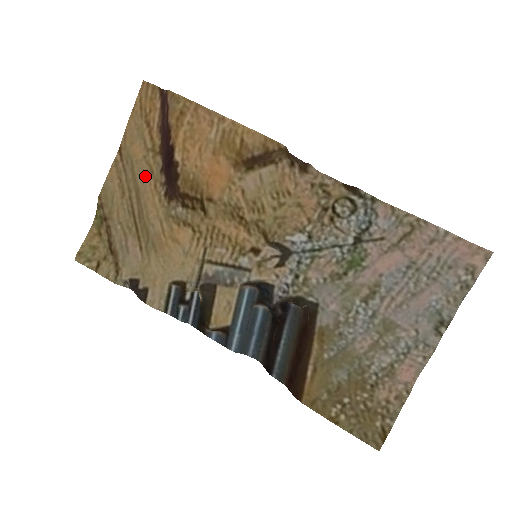
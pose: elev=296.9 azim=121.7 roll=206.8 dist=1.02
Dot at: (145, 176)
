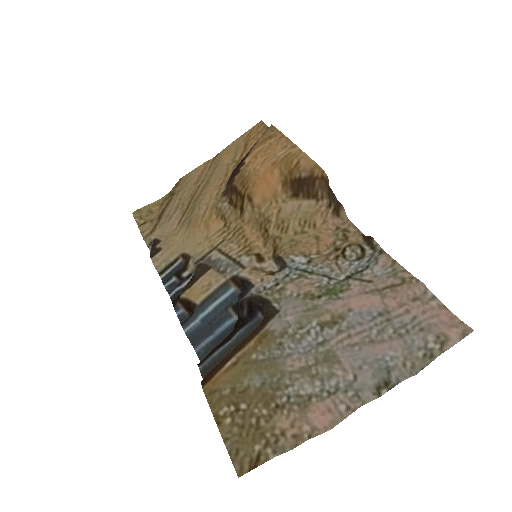
Dot at: (219, 176)
